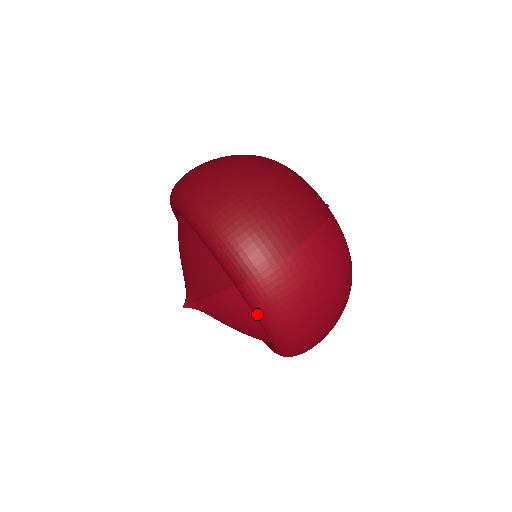
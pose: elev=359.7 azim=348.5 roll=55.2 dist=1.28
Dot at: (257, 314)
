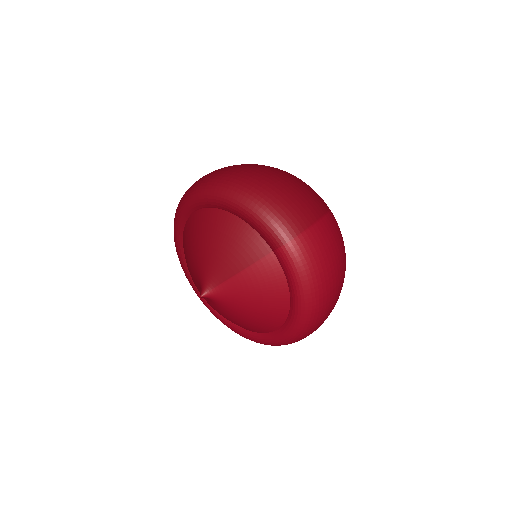
Dot at: (295, 274)
